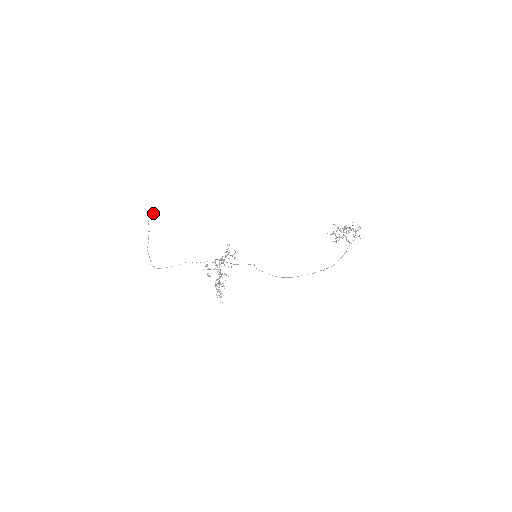
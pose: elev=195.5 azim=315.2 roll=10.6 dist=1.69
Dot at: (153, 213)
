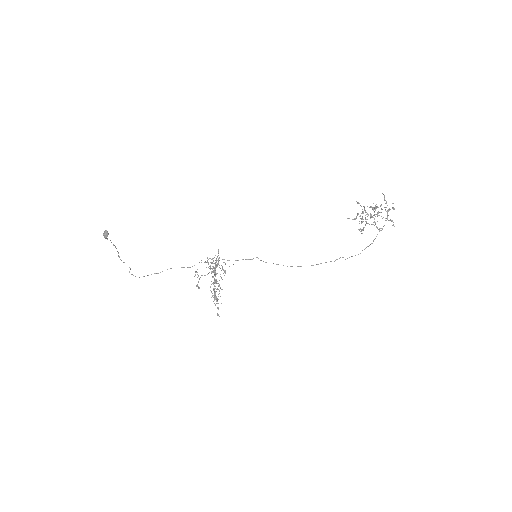
Dot at: (107, 235)
